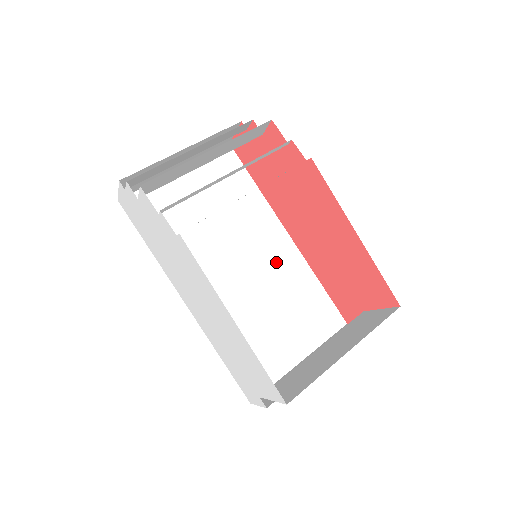
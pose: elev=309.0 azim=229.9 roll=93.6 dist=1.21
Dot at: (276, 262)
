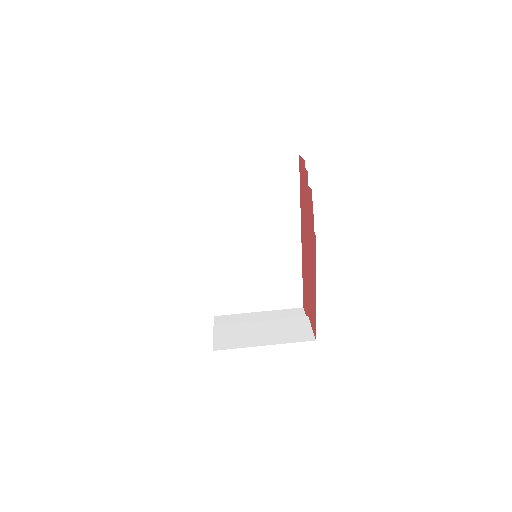
Dot at: (280, 250)
